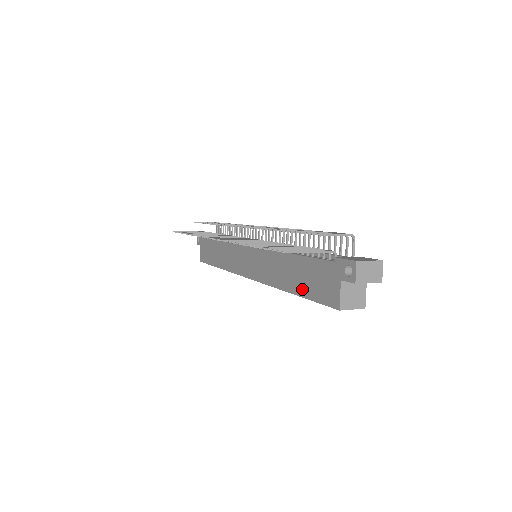
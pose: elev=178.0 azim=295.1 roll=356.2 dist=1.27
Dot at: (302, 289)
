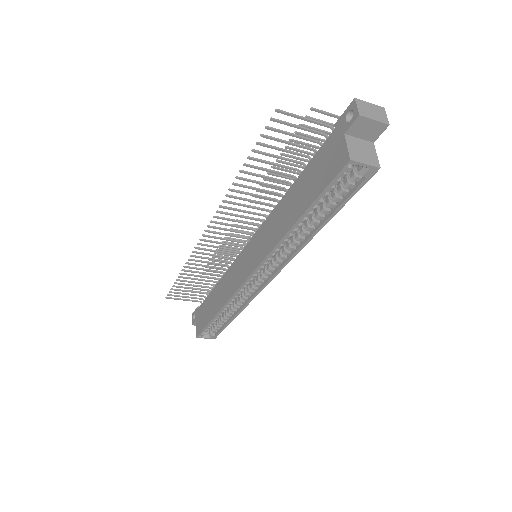
Dot at: (307, 200)
